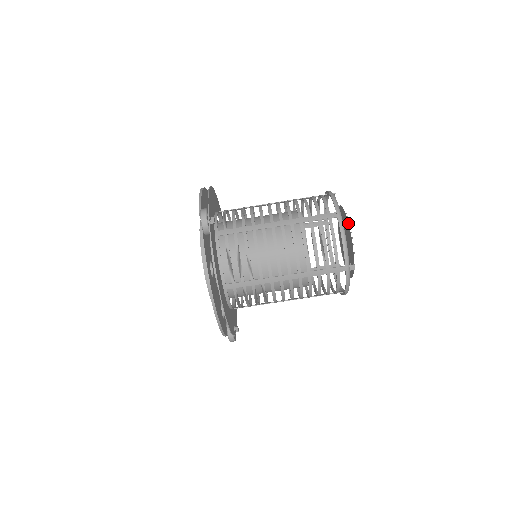
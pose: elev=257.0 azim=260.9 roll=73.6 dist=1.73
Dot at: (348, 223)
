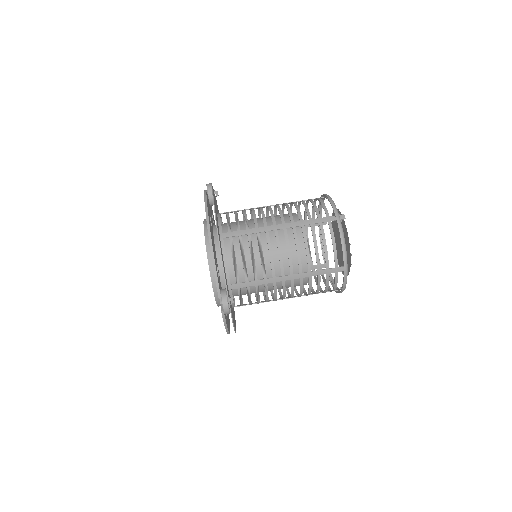
Dot at: occluded
